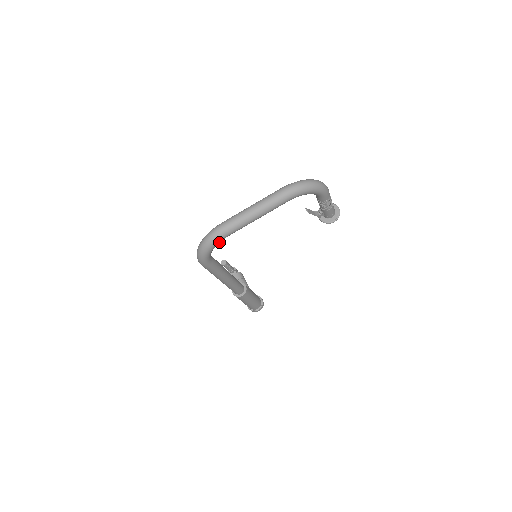
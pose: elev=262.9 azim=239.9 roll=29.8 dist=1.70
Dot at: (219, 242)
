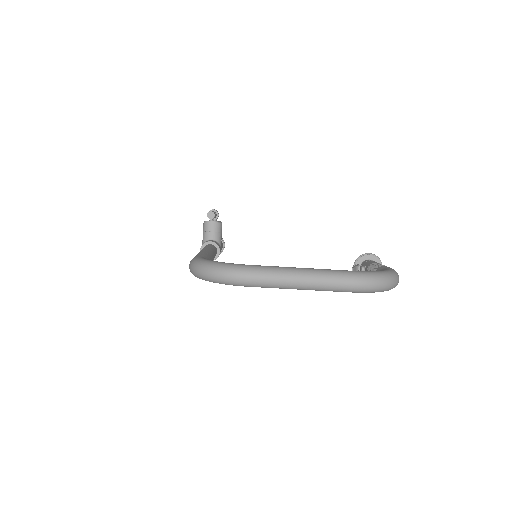
Dot at: occluded
